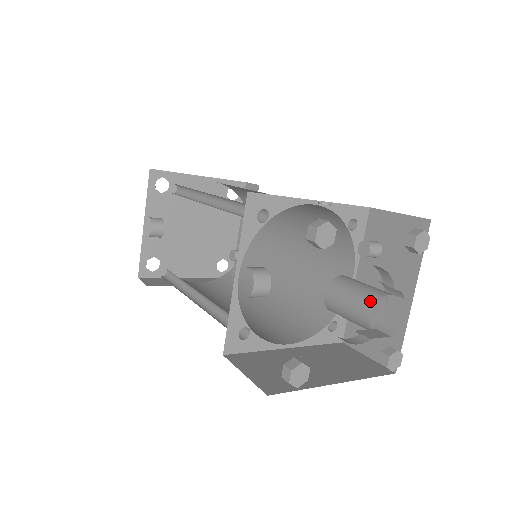
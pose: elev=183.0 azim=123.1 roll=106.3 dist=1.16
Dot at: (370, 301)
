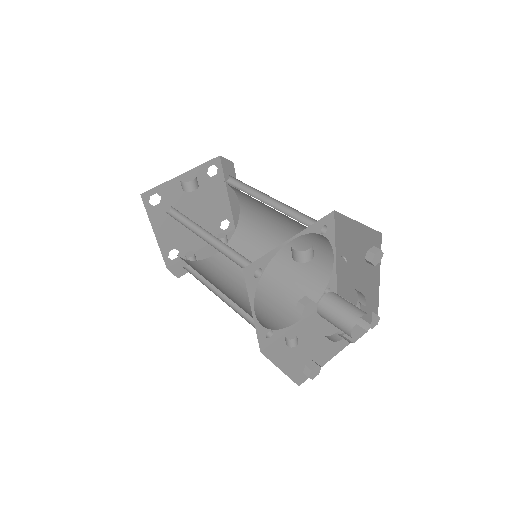
Dot at: (363, 311)
